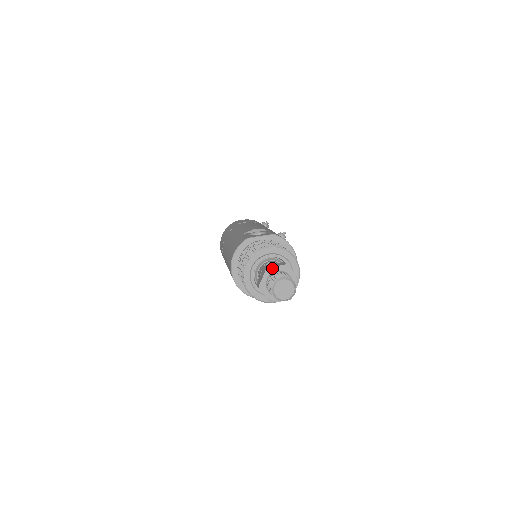
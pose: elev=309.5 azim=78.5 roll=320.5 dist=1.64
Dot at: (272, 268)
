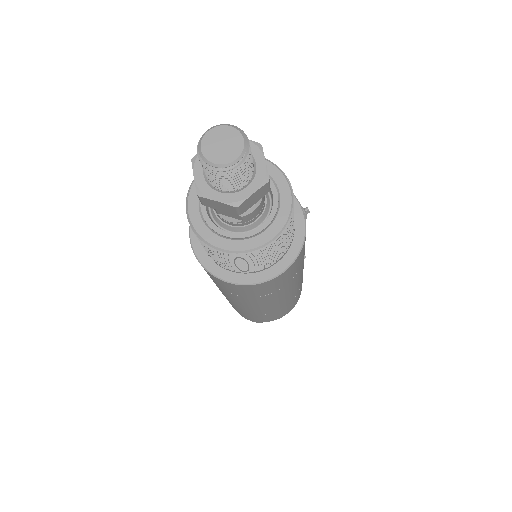
Dot at: occluded
